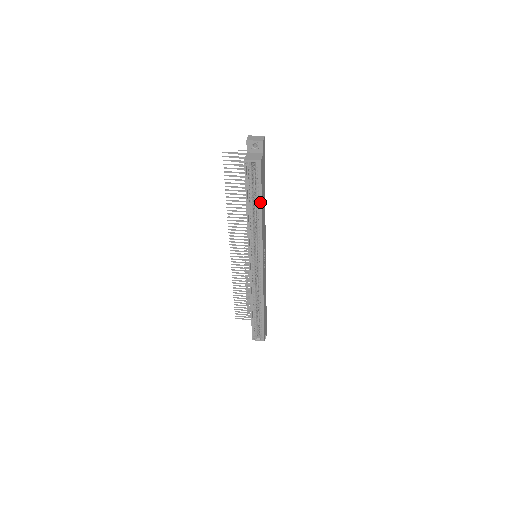
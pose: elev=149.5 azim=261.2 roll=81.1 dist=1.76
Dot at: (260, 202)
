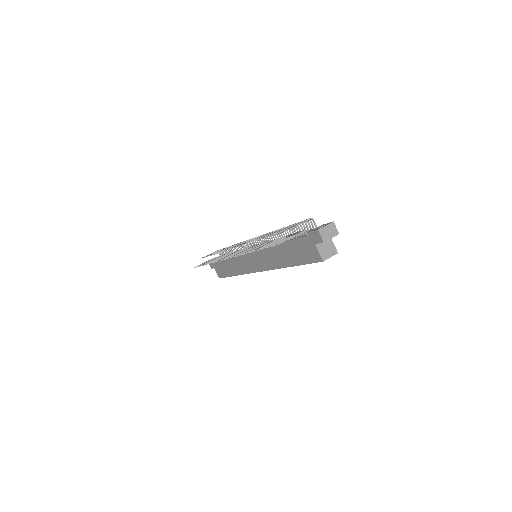
Dot at: occluded
